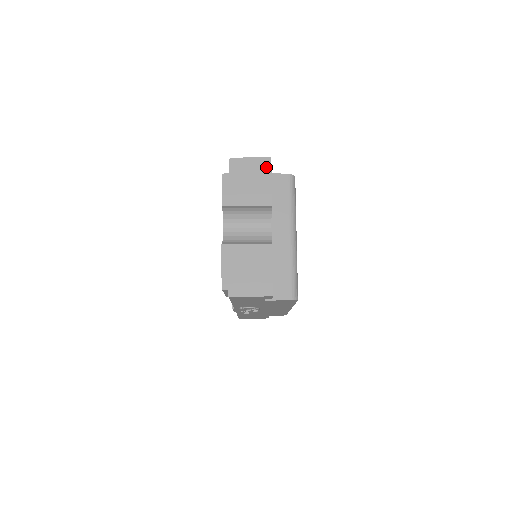
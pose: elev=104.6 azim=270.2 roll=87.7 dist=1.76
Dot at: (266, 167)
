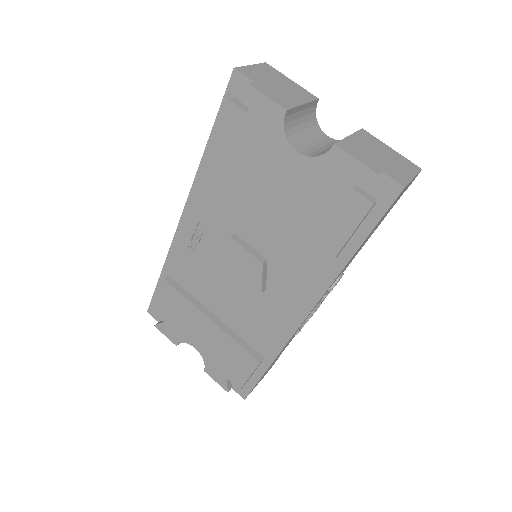
Dot at: (273, 70)
